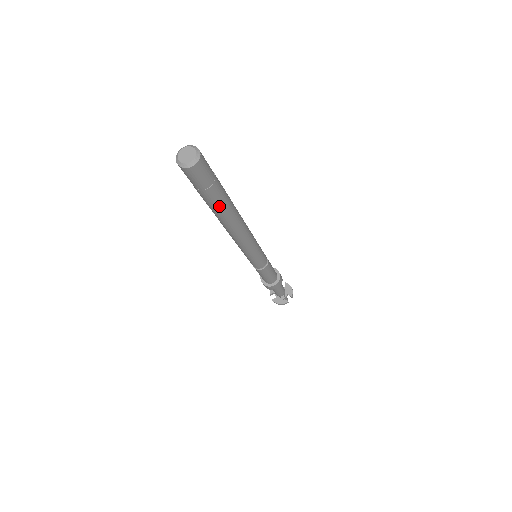
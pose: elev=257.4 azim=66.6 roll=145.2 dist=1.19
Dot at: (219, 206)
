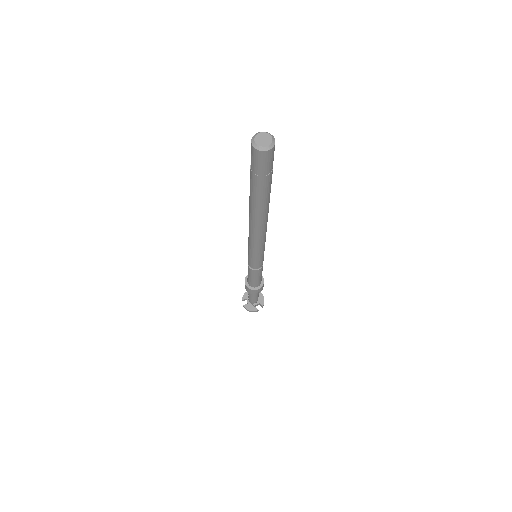
Dot at: (263, 196)
